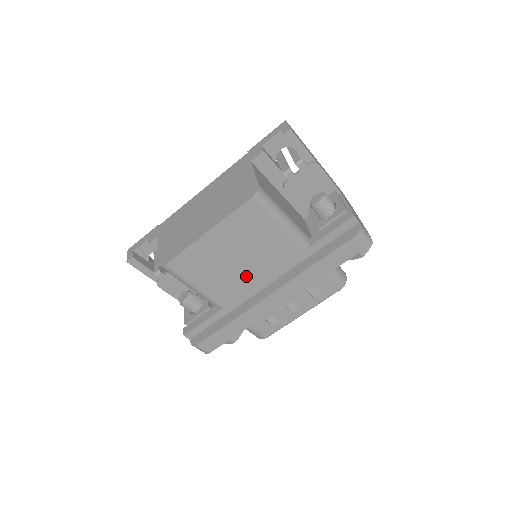
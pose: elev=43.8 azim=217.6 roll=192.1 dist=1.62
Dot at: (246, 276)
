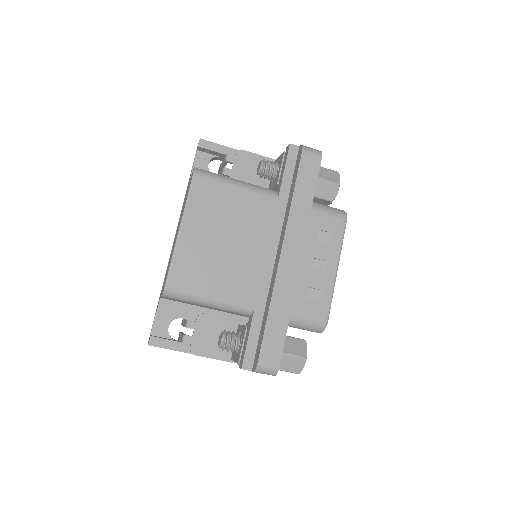
Dot at: (248, 256)
